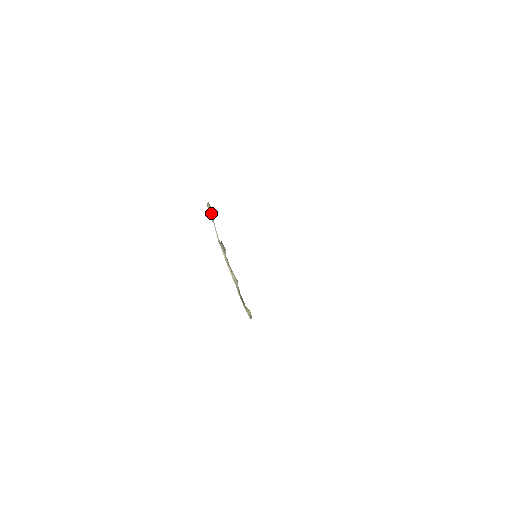
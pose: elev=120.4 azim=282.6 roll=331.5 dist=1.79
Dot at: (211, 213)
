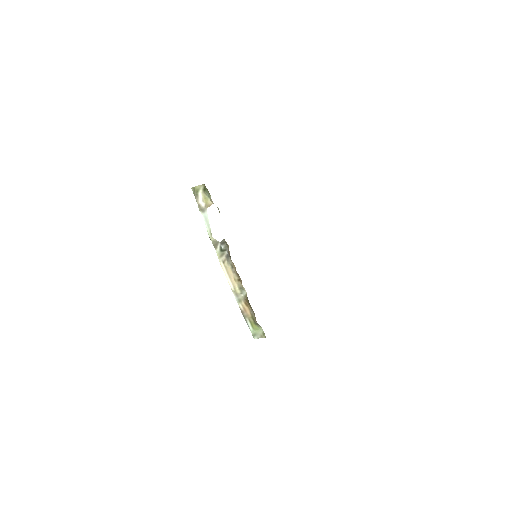
Dot at: (202, 200)
